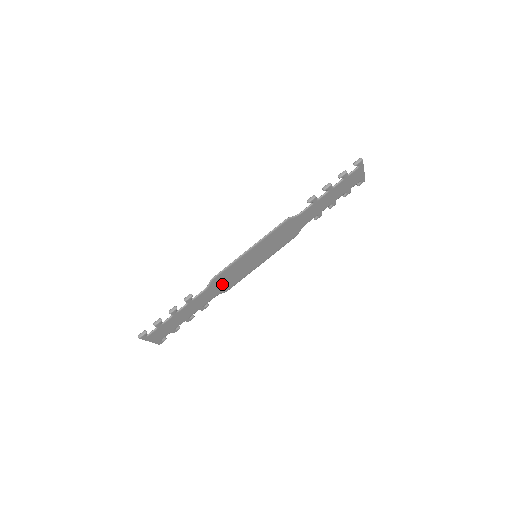
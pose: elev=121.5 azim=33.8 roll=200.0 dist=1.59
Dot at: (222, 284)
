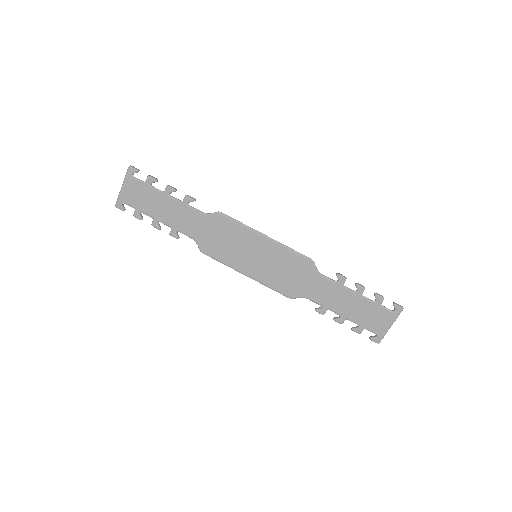
Dot at: (213, 234)
